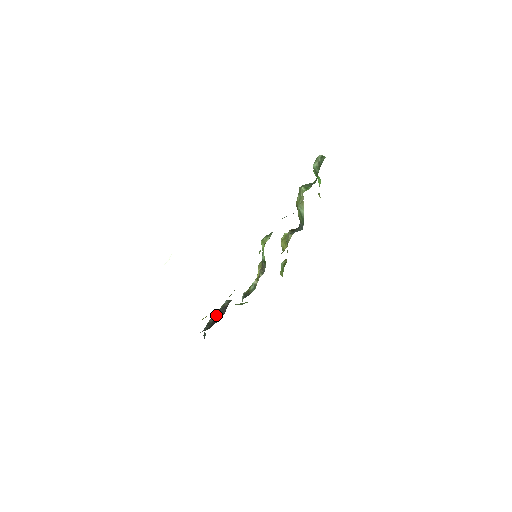
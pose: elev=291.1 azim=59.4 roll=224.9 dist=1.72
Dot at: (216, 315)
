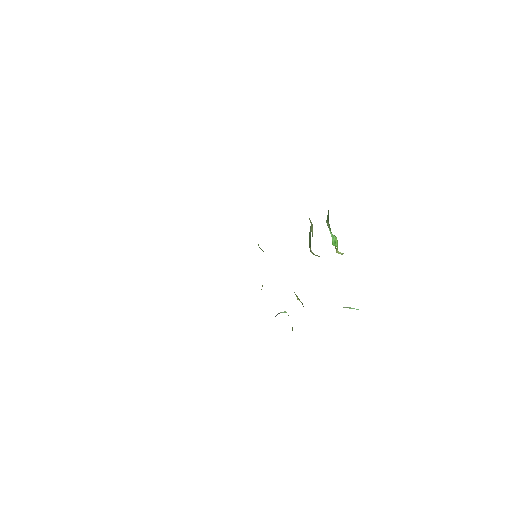
Dot at: occluded
